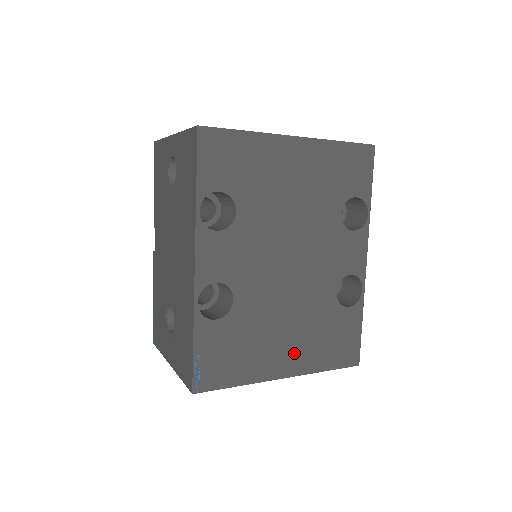
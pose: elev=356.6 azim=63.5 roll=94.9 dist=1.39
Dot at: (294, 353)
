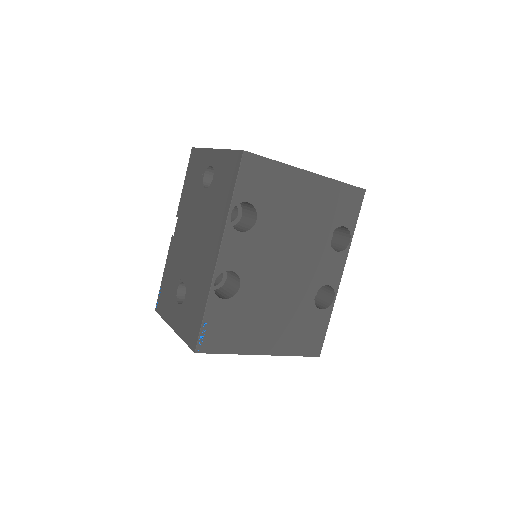
Dot at: (274, 337)
